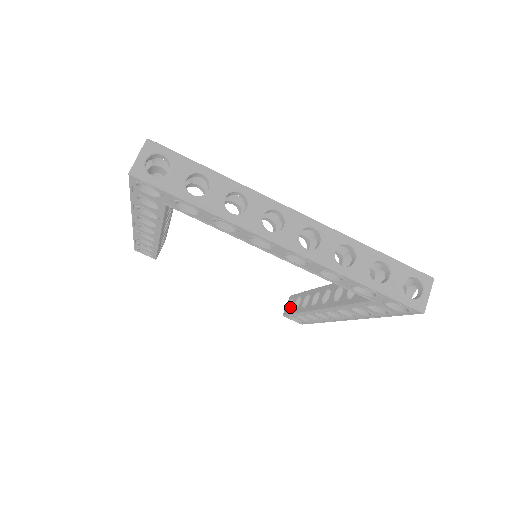
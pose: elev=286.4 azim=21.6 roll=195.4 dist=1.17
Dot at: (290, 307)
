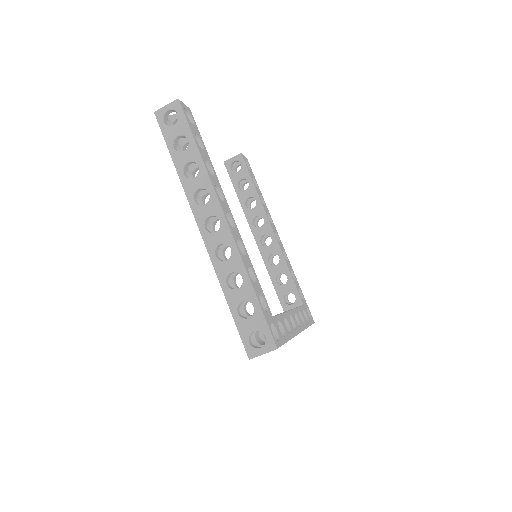
Dot at: (235, 172)
